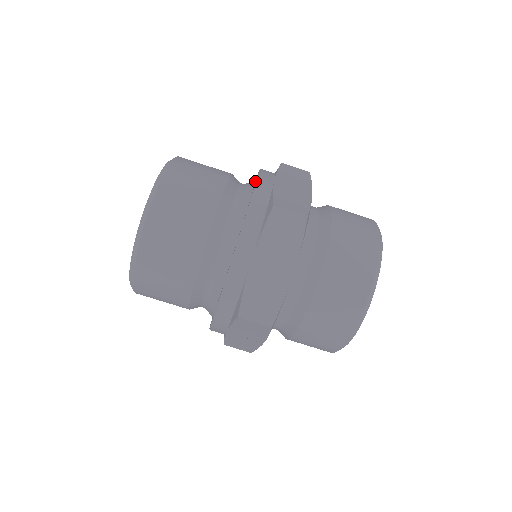
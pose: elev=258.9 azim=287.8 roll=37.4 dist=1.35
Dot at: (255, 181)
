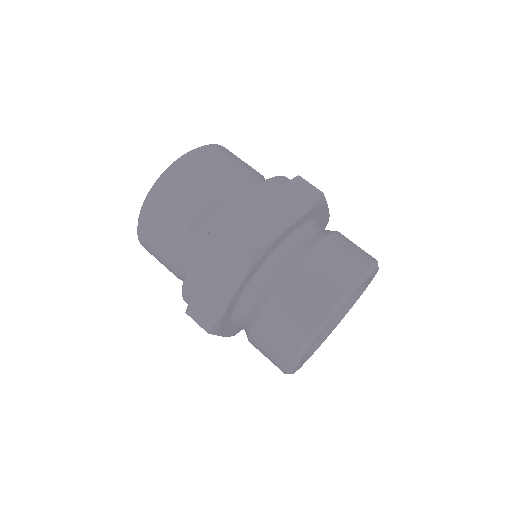
Dot at: occluded
